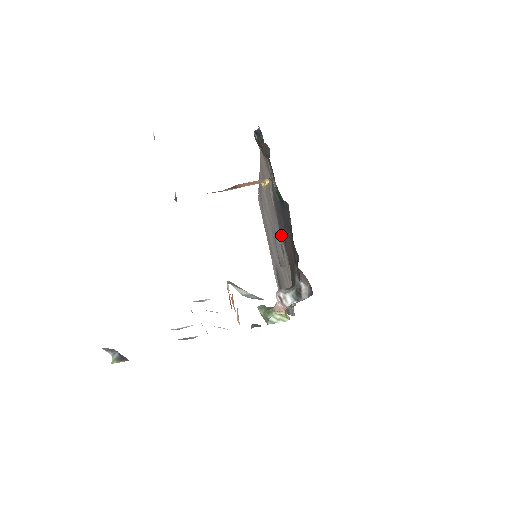
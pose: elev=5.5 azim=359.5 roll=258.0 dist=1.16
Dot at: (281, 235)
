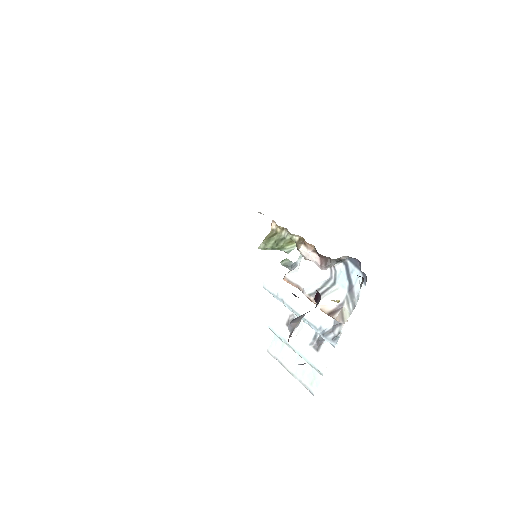
Dot at: occluded
